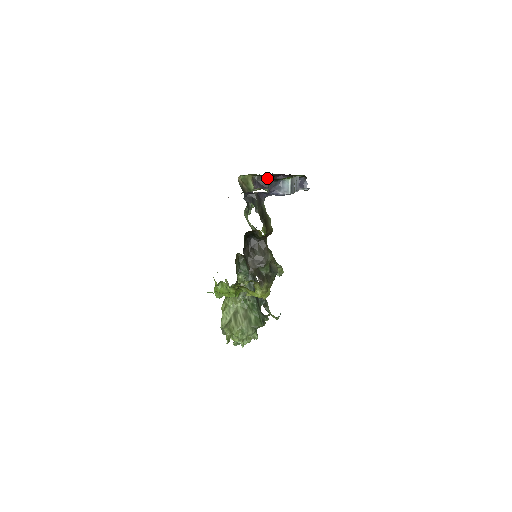
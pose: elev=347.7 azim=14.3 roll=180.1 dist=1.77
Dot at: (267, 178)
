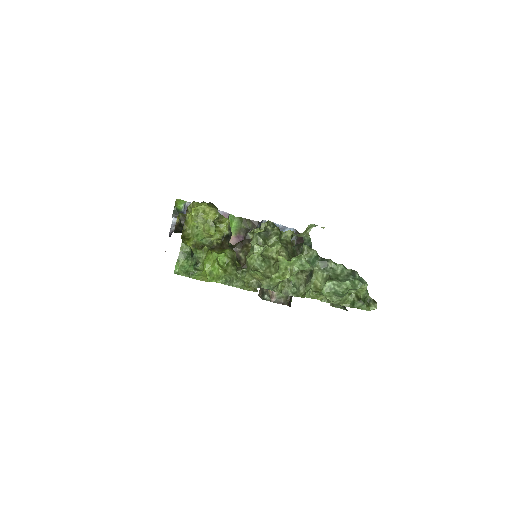
Dot at: occluded
